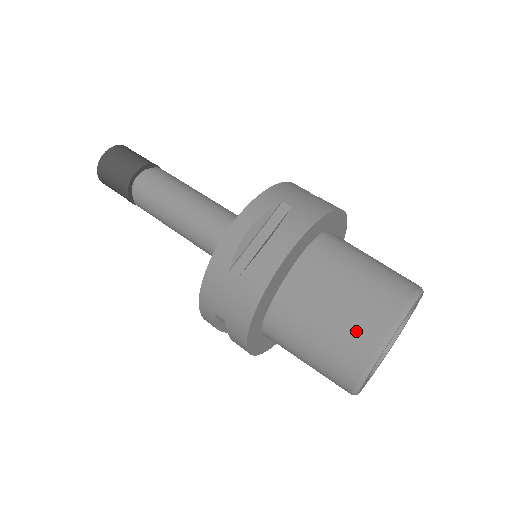
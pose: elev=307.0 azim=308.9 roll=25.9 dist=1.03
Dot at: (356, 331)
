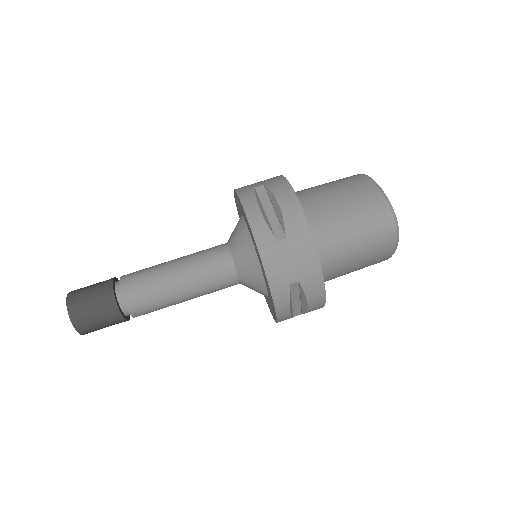
Dot at: (374, 263)
